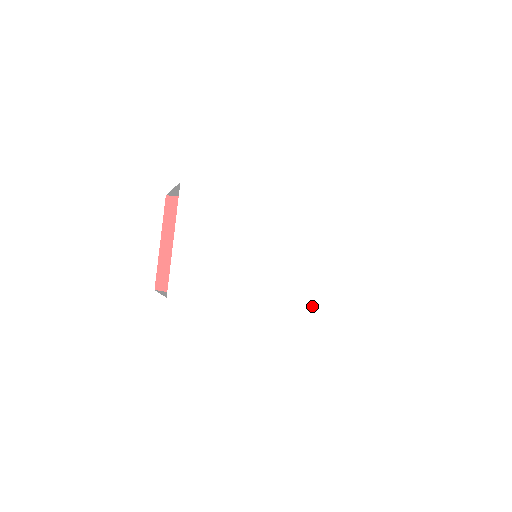
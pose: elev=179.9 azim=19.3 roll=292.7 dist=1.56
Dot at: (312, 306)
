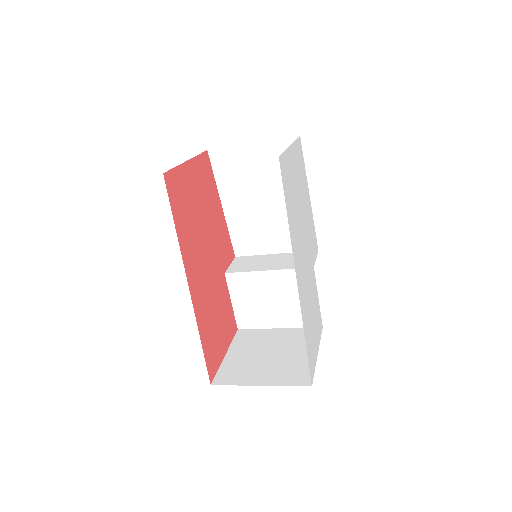
Dot at: (306, 324)
